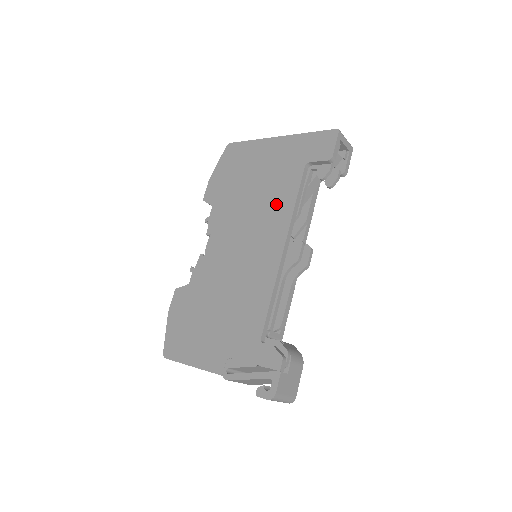
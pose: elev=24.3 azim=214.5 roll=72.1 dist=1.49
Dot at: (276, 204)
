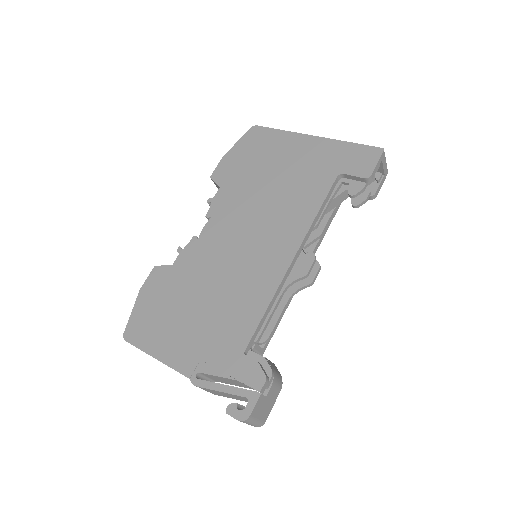
Dot at: (295, 207)
